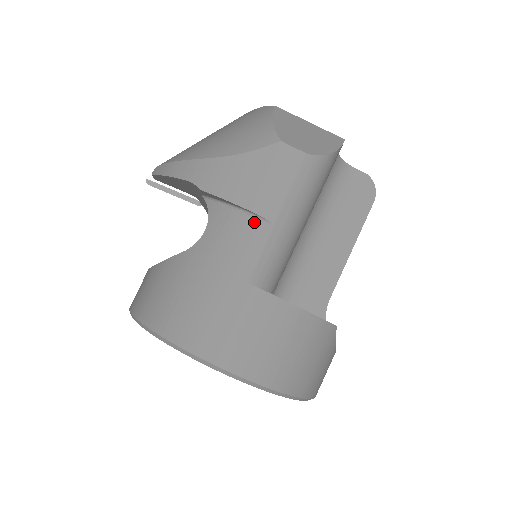
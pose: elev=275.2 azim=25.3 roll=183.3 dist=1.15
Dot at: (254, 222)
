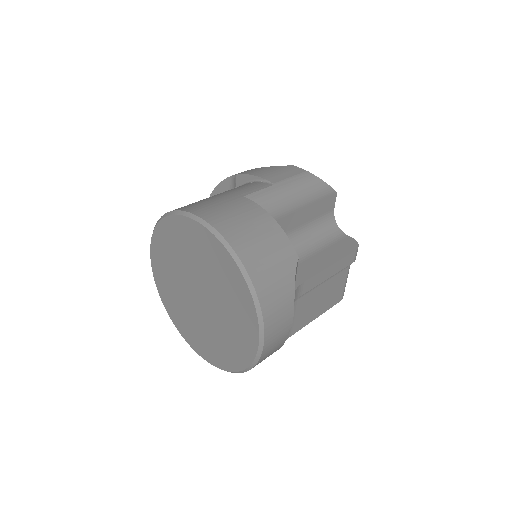
Dot at: (262, 183)
